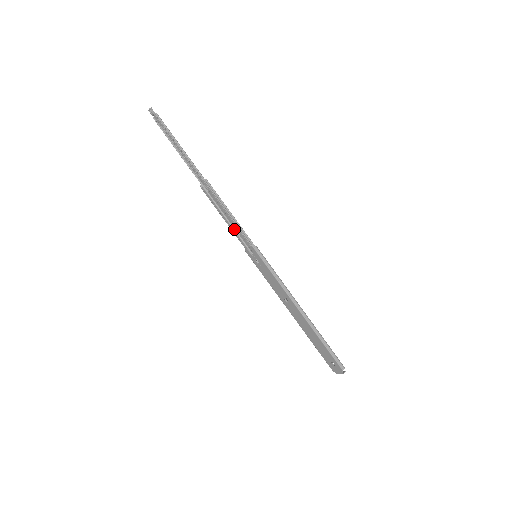
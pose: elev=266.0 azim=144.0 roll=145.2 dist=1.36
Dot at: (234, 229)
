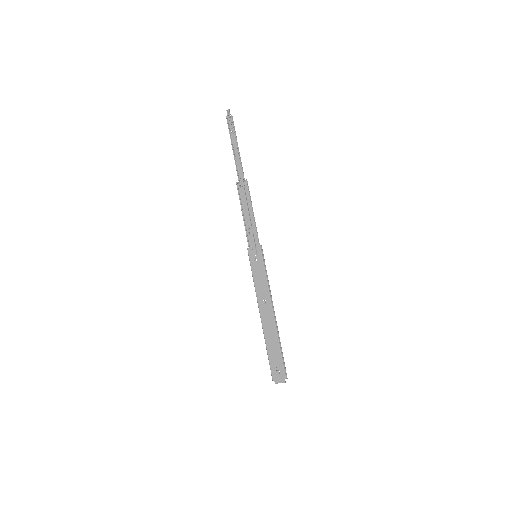
Dot at: (248, 227)
